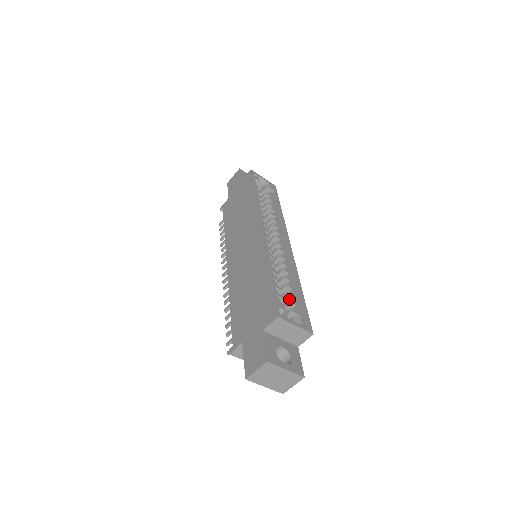
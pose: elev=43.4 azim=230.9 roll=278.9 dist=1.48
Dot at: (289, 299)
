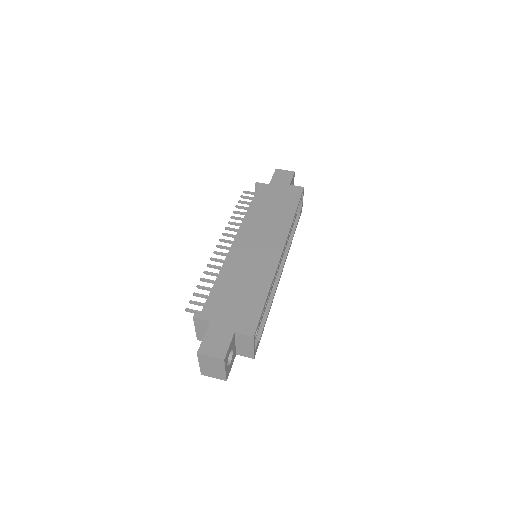
Dot at: occluded
